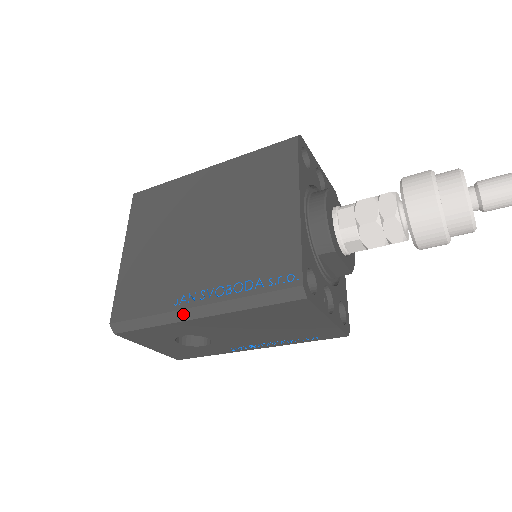
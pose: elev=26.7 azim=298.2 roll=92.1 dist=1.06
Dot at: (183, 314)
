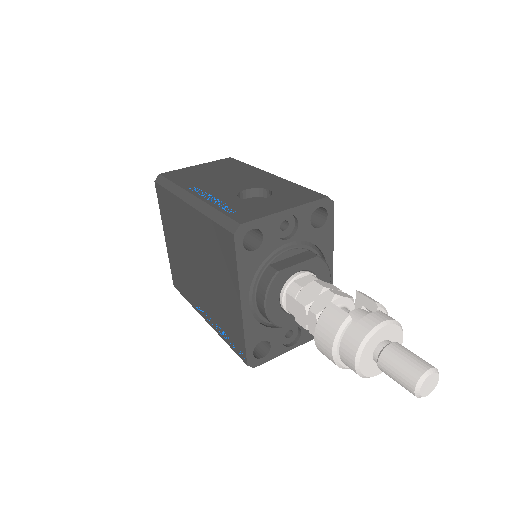
Dot at: occluded
